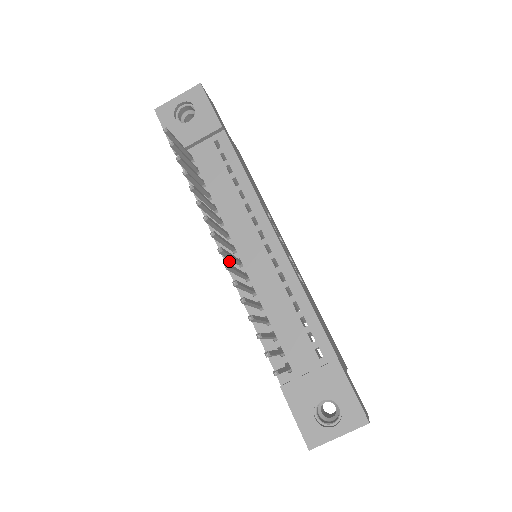
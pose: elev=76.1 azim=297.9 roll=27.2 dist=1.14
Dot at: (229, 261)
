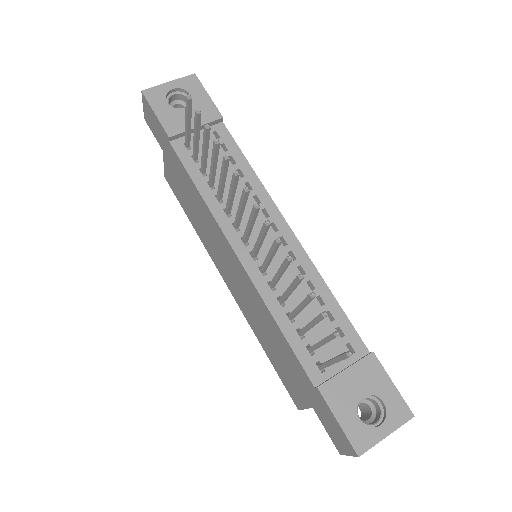
Dot at: (241, 254)
